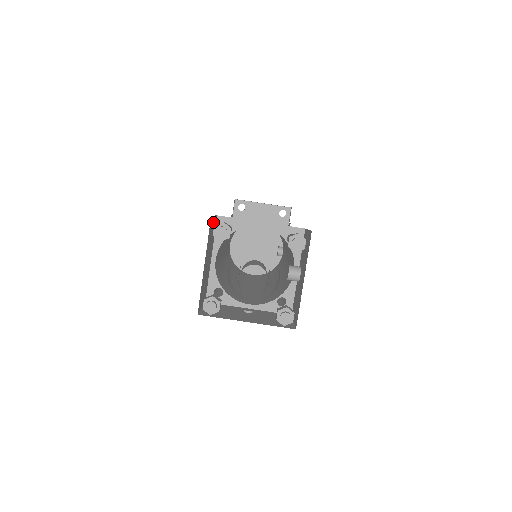
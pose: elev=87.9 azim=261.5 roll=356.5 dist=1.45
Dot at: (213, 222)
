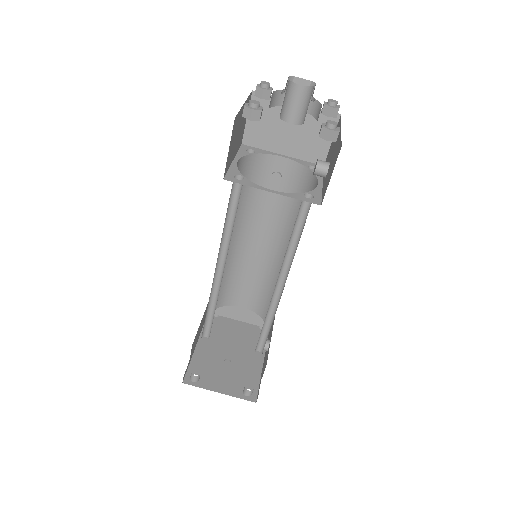
Dot at: (245, 120)
